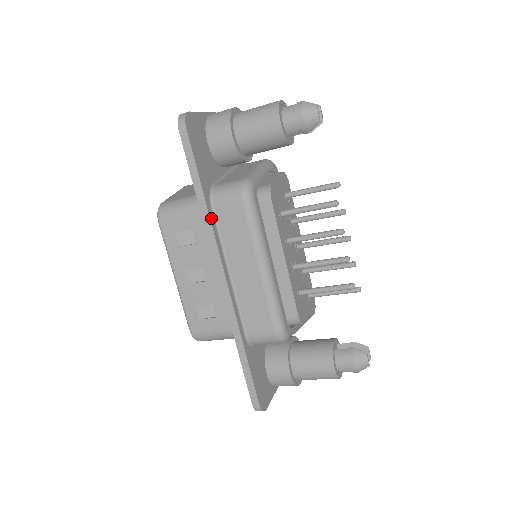
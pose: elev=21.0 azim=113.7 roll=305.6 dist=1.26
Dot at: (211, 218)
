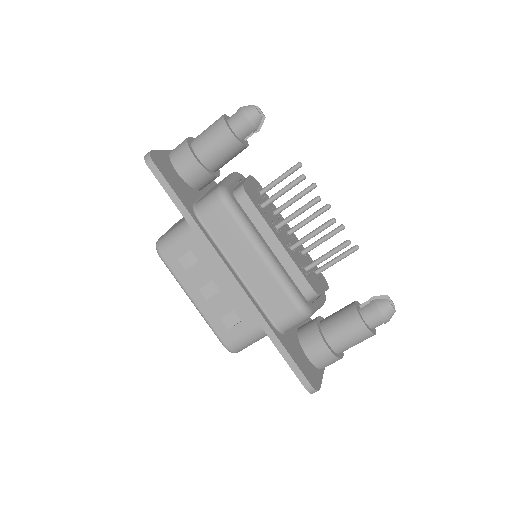
Dot at: (202, 230)
